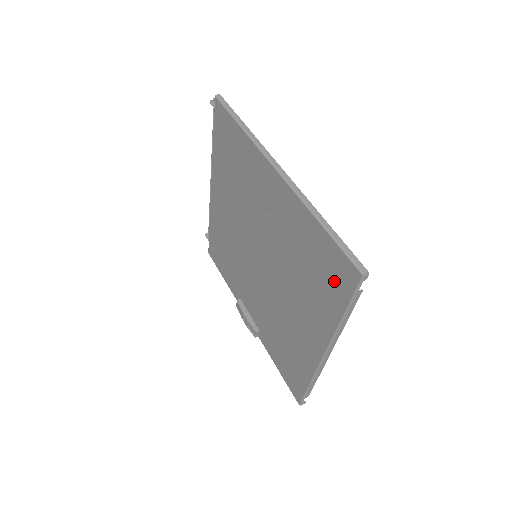
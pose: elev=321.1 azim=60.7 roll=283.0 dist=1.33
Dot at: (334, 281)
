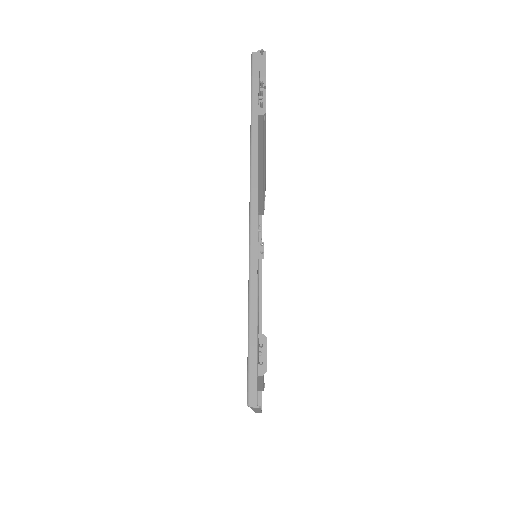
Dot at: occluded
